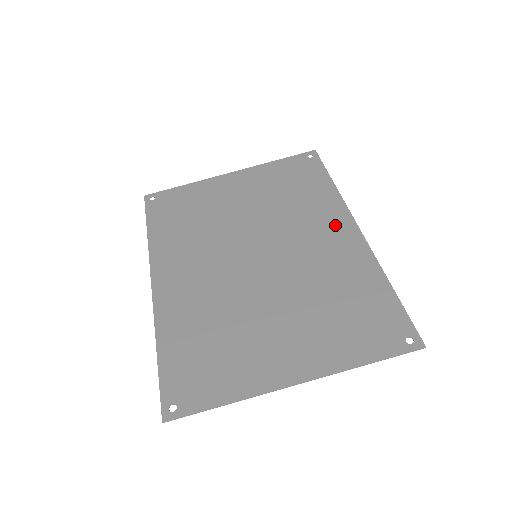
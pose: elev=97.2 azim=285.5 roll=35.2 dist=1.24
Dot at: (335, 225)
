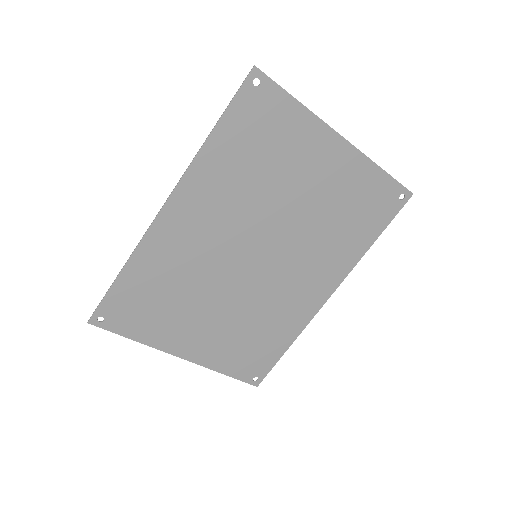
Dot at: (323, 282)
